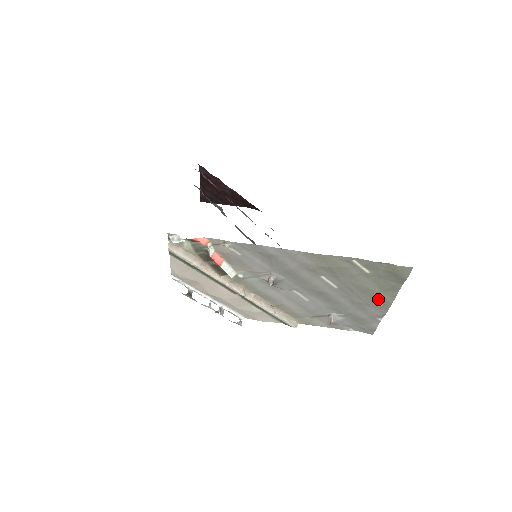
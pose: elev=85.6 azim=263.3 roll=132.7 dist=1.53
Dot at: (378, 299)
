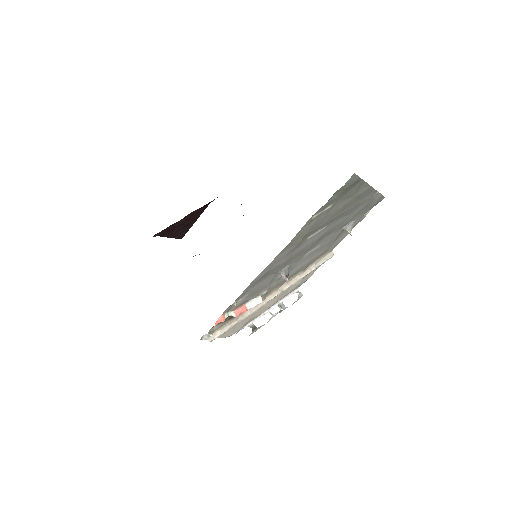
Dot at: (359, 197)
